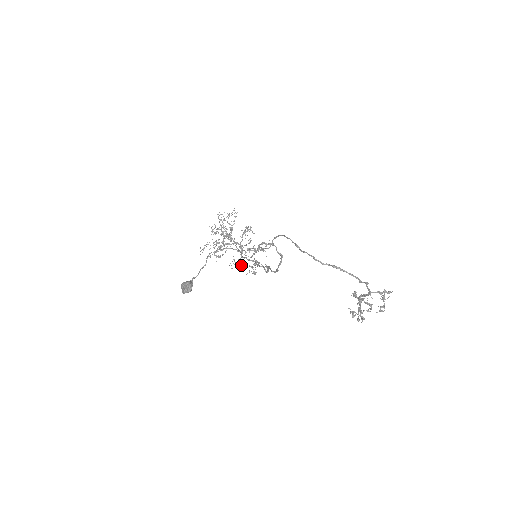
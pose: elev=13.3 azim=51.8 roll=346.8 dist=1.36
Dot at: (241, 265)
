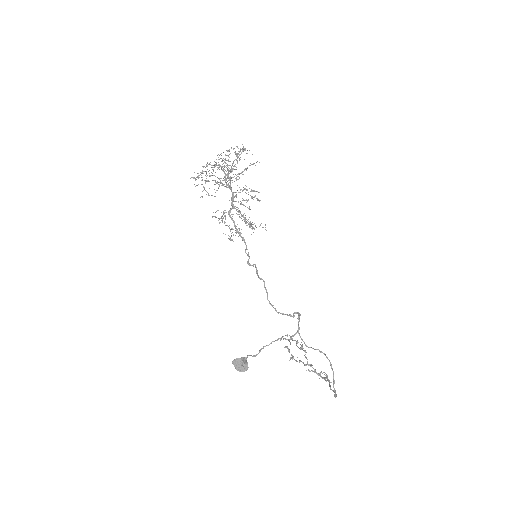
Dot at: occluded
